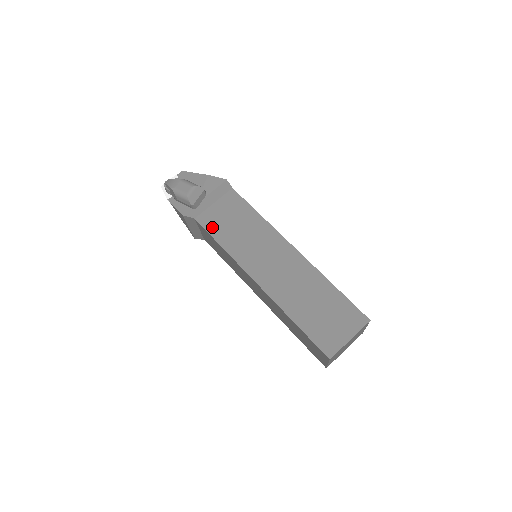
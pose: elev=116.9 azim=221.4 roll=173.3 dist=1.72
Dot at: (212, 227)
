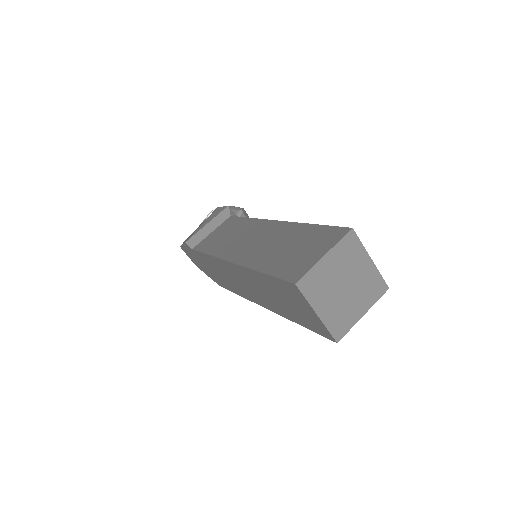
Dot at: occluded
